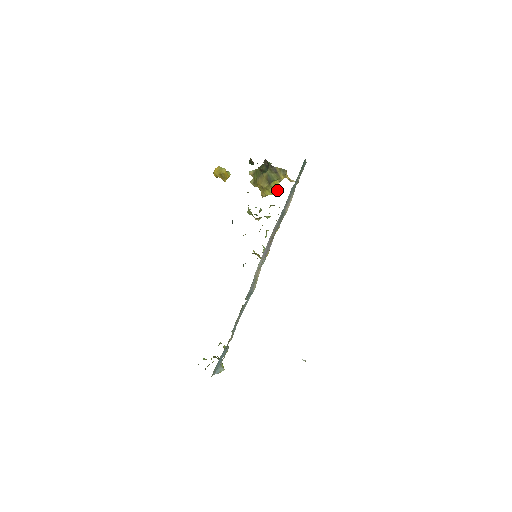
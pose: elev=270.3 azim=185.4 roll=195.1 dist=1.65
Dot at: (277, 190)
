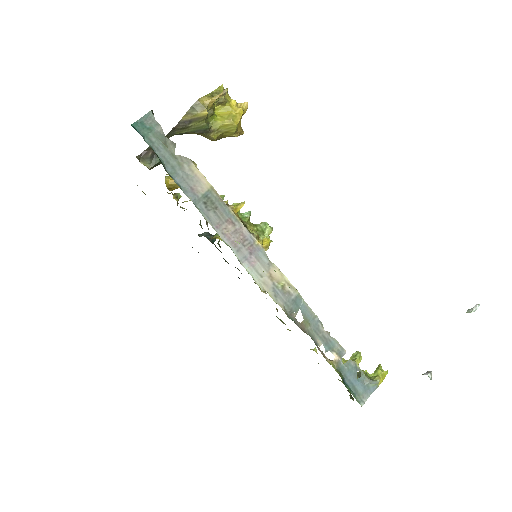
Dot at: (239, 112)
